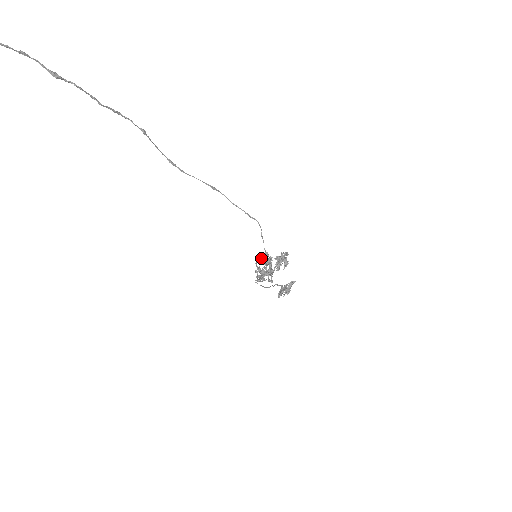
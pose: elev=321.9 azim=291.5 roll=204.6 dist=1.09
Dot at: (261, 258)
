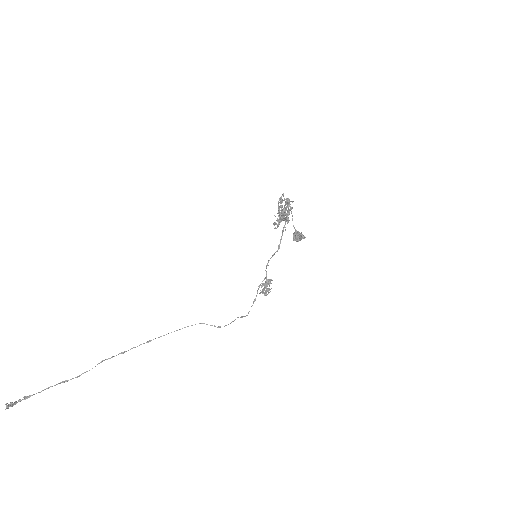
Dot at: (280, 207)
